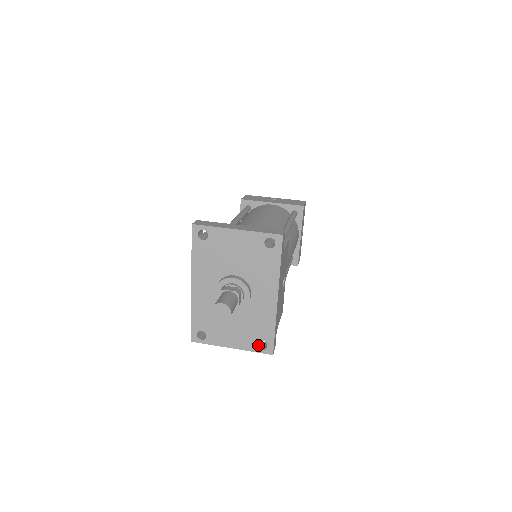
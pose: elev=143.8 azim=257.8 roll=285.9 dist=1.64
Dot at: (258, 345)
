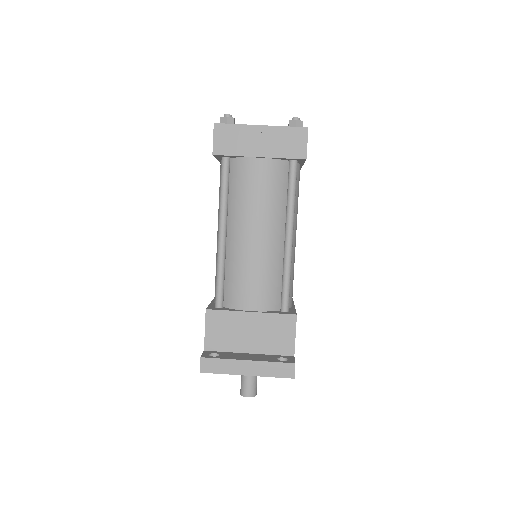
Dot at: occluded
